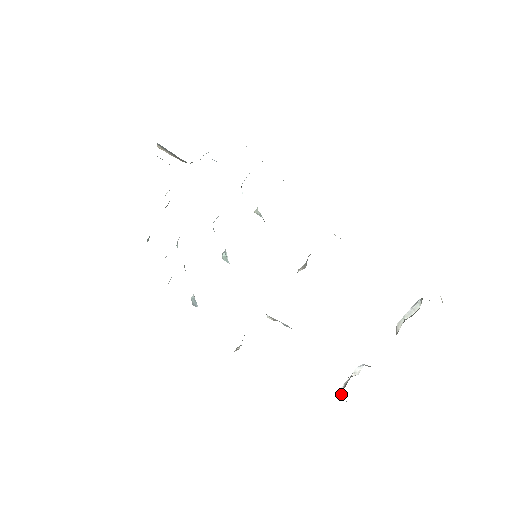
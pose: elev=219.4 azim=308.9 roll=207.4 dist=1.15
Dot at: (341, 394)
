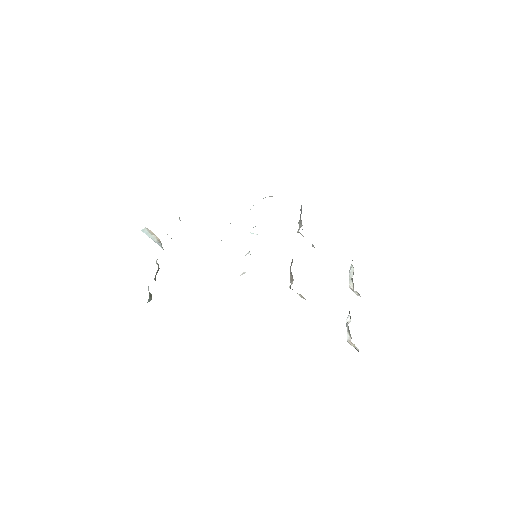
Dot at: (350, 338)
